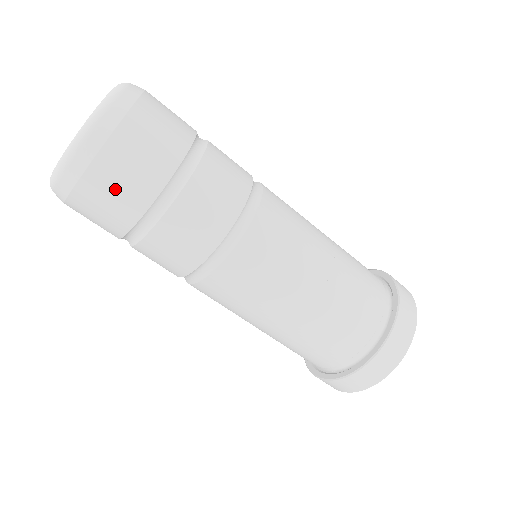
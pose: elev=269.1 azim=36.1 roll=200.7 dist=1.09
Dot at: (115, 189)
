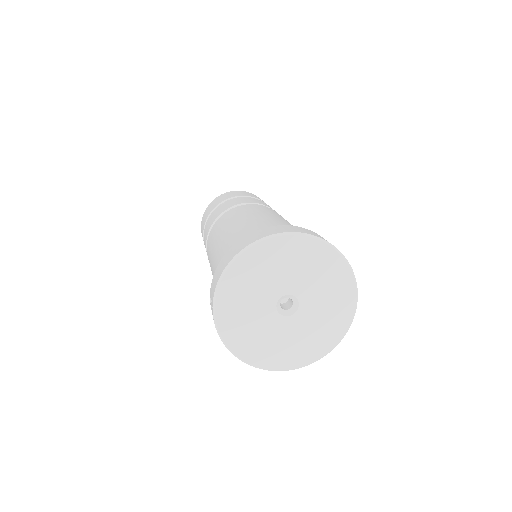
Dot at: occluded
